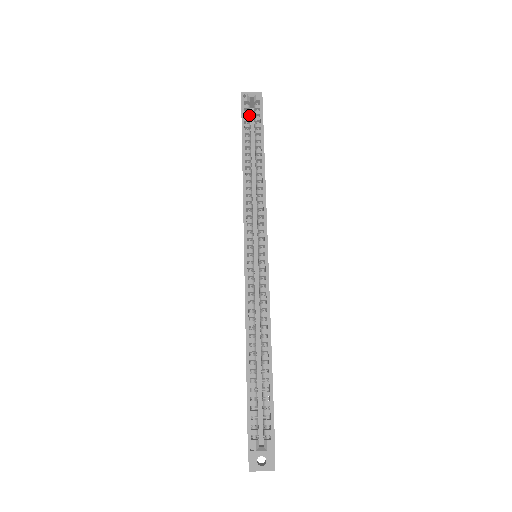
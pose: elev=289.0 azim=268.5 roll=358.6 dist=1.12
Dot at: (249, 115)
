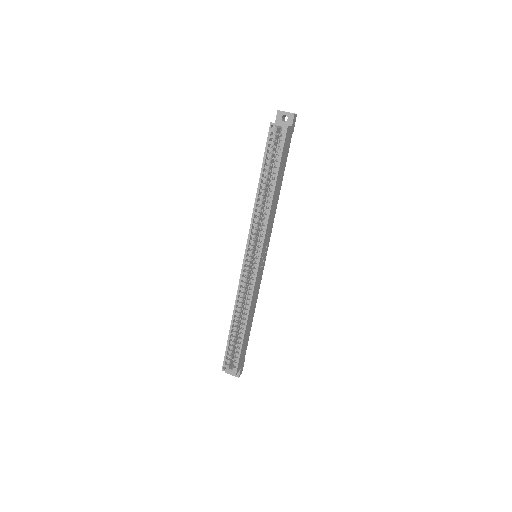
Dot at: (273, 144)
